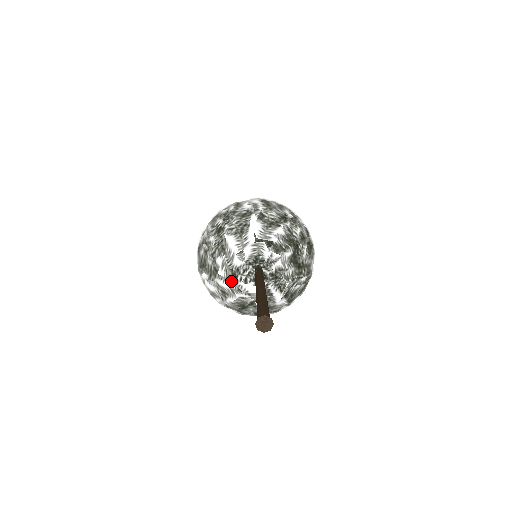
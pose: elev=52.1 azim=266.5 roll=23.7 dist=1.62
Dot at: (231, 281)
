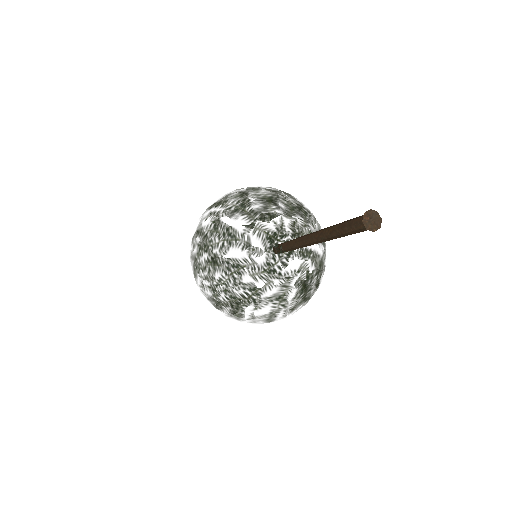
Dot at: (275, 280)
